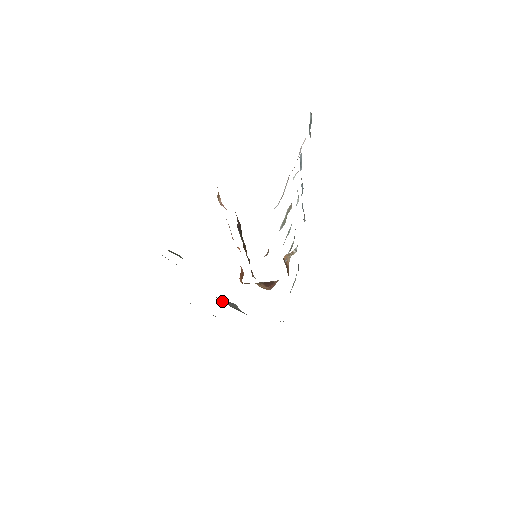
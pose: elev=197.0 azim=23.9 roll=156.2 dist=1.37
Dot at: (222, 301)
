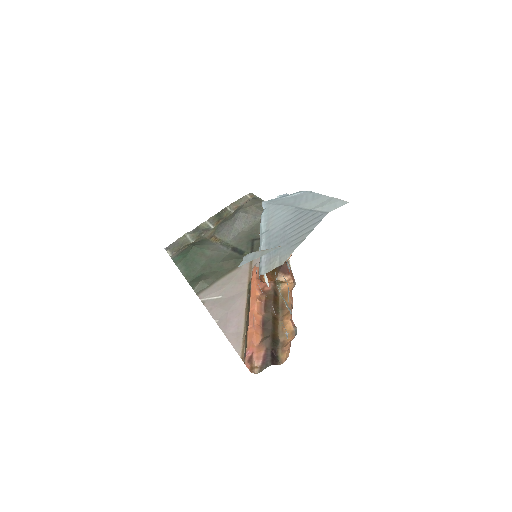
Dot at: (236, 233)
